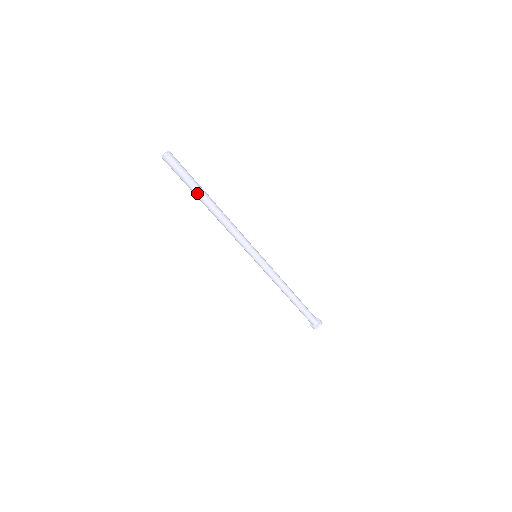
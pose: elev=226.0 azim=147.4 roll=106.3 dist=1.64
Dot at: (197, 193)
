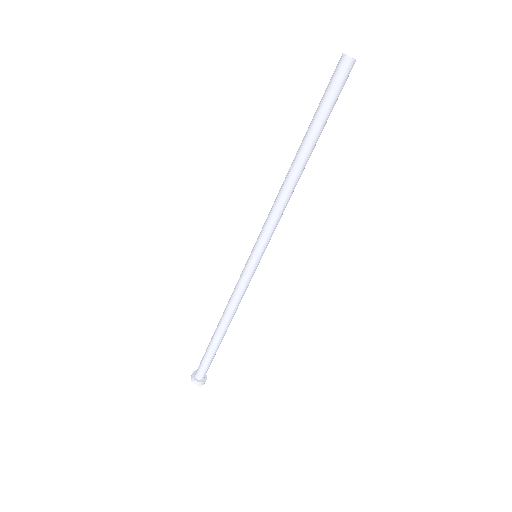
Dot at: (312, 129)
